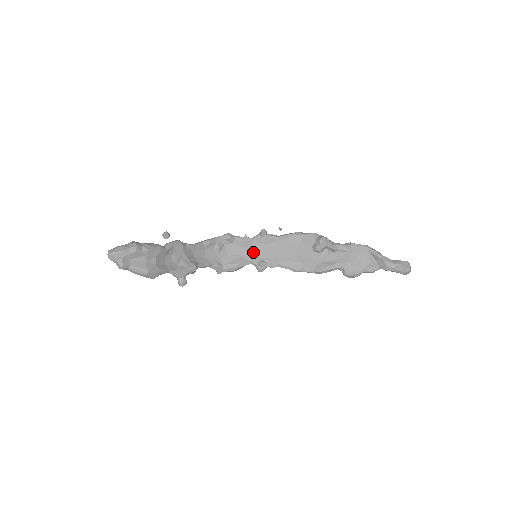
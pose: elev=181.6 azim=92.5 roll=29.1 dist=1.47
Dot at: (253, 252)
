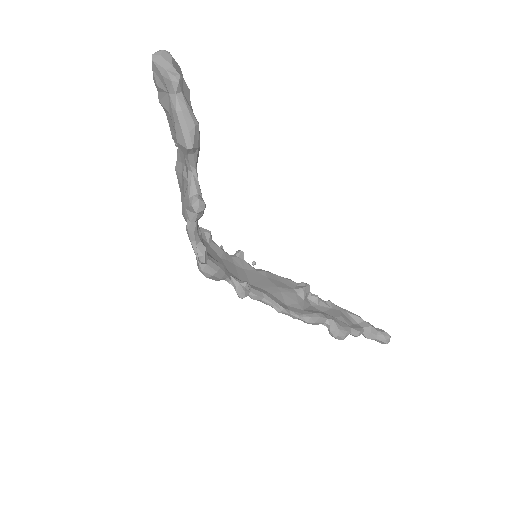
Dot at: (231, 269)
